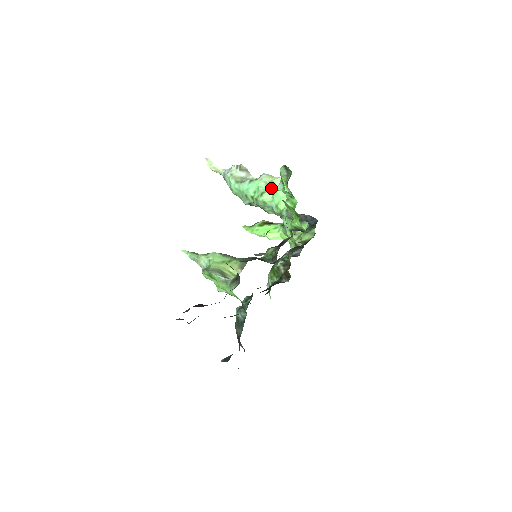
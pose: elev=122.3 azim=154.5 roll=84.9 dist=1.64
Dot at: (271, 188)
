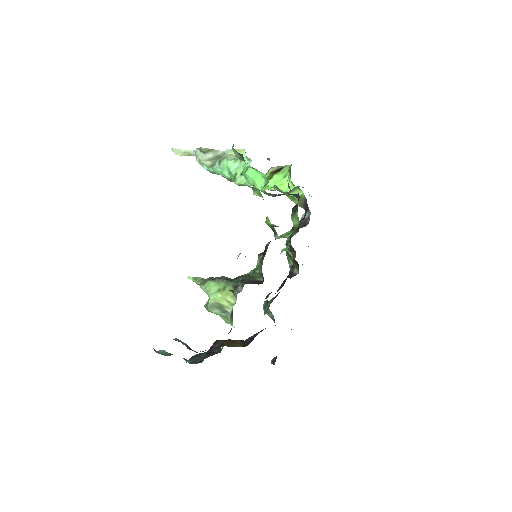
Dot at: (241, 165)
